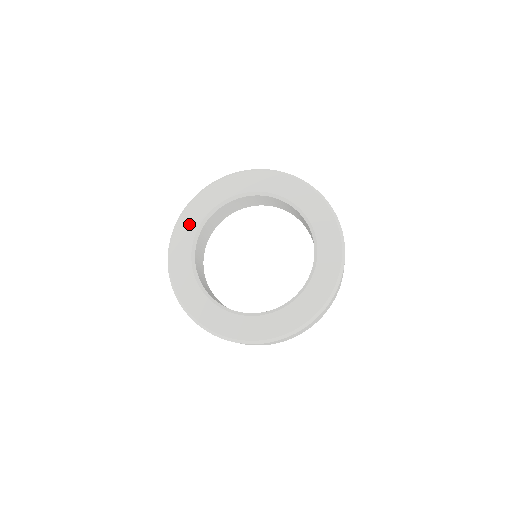
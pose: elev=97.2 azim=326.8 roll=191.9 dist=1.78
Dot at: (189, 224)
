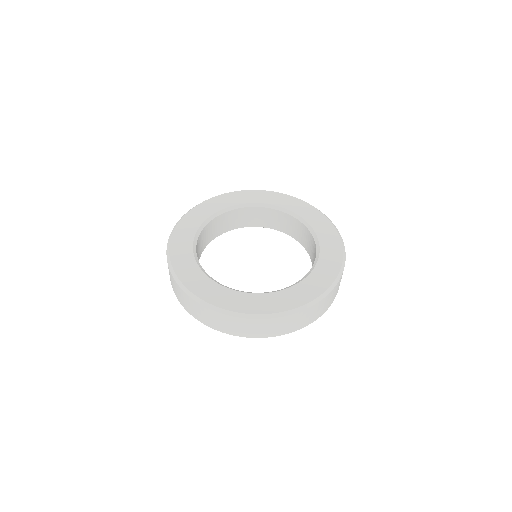
Dot at: (249, 197)
